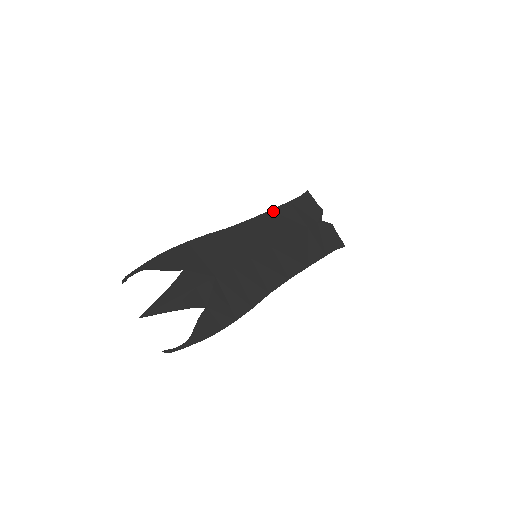
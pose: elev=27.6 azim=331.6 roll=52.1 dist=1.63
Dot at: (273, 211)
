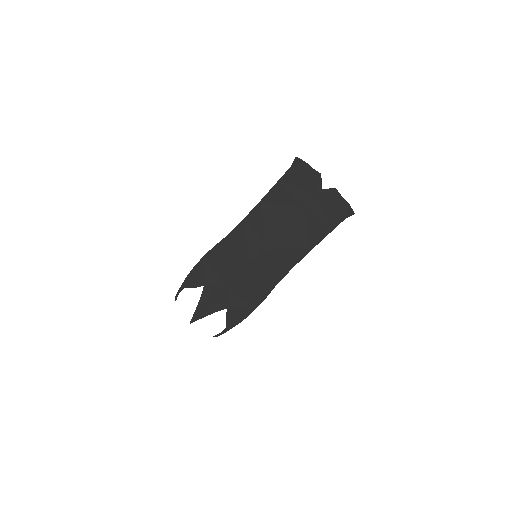
Dot at: (263, 201)
